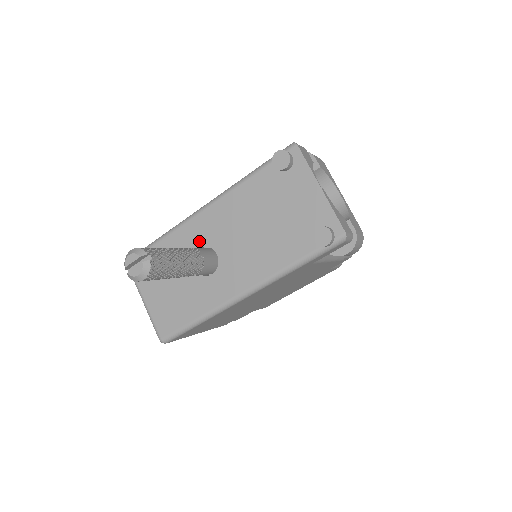
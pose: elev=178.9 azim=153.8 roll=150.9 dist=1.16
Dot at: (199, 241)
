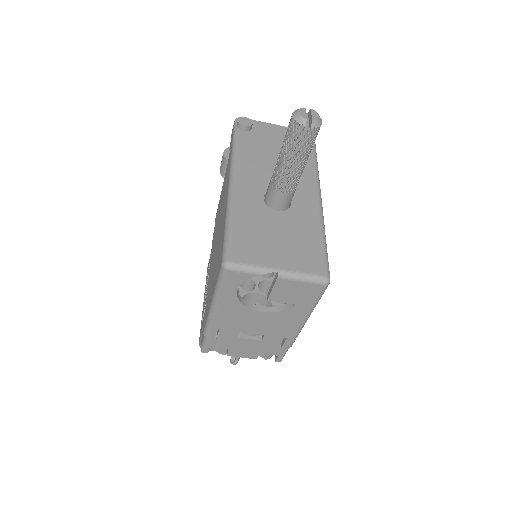
Dot at: (257, 195)
